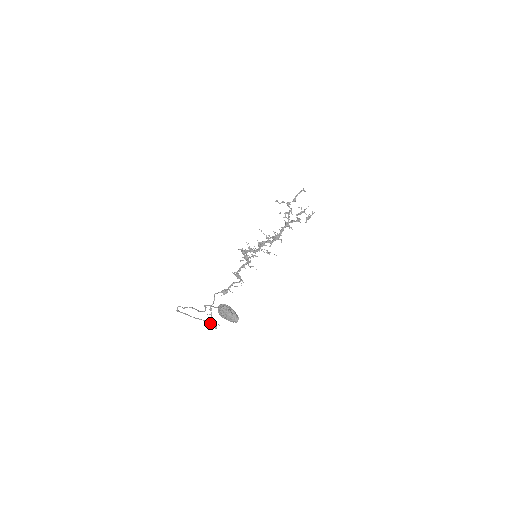
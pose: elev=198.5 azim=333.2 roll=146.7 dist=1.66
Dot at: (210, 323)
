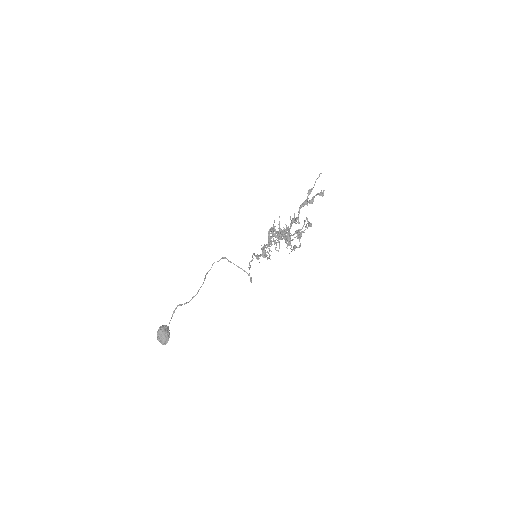
Dot at: (248, 275)
